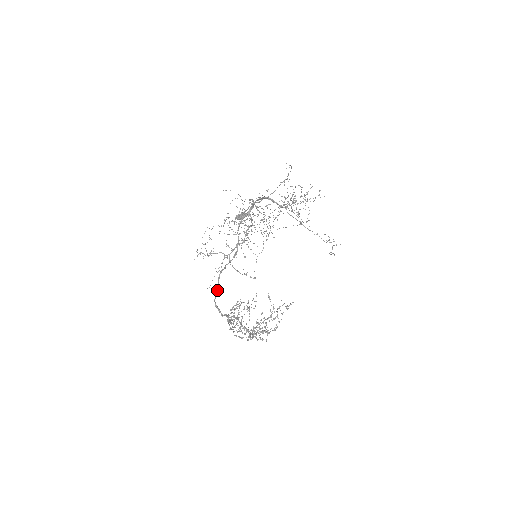
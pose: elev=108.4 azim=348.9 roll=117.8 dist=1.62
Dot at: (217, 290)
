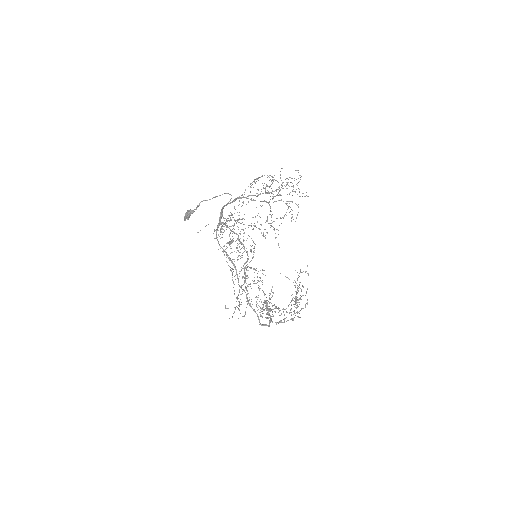
Dot at: (258, 316)
